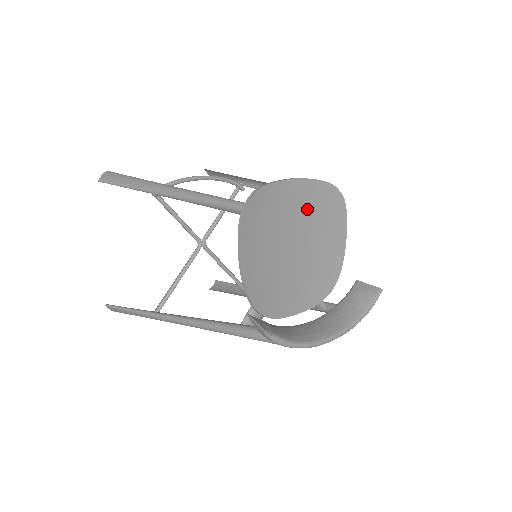
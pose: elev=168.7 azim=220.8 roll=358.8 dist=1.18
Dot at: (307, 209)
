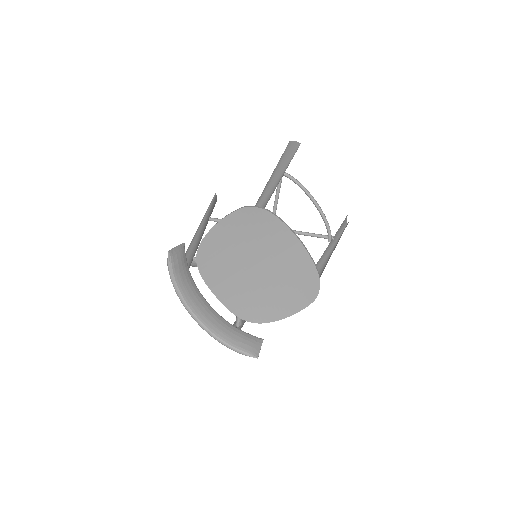
Dot at: (288, 265)
